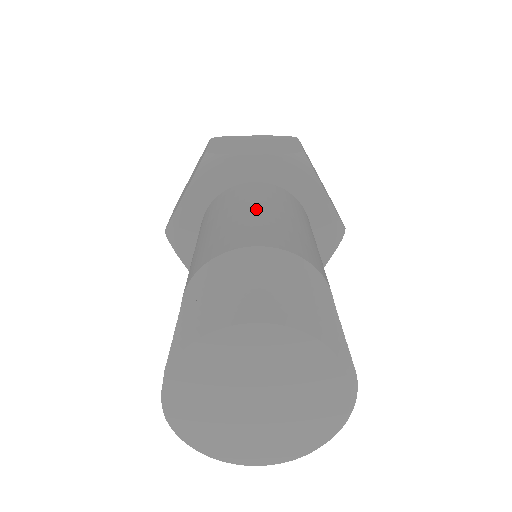
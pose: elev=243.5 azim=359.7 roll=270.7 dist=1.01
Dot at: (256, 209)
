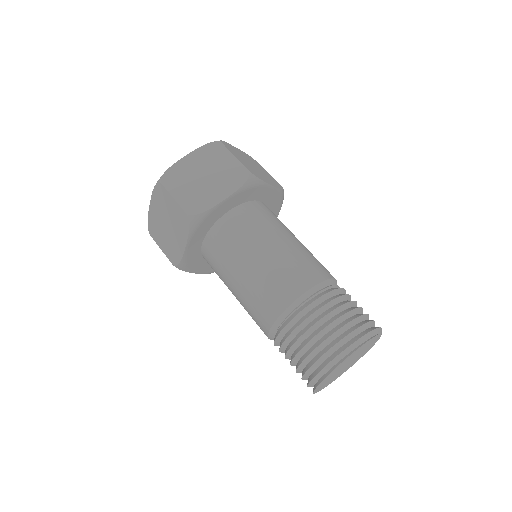
Dot at: (265, 252)
